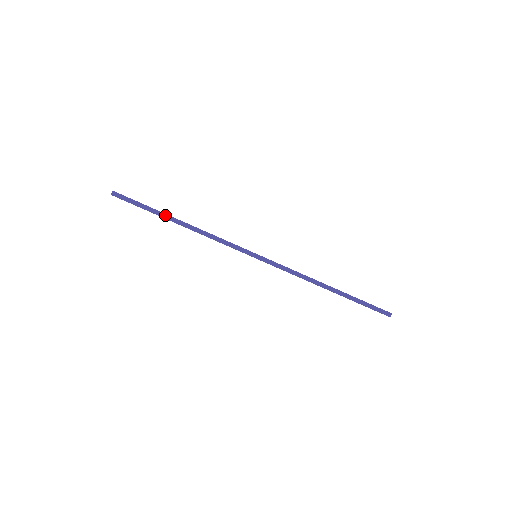
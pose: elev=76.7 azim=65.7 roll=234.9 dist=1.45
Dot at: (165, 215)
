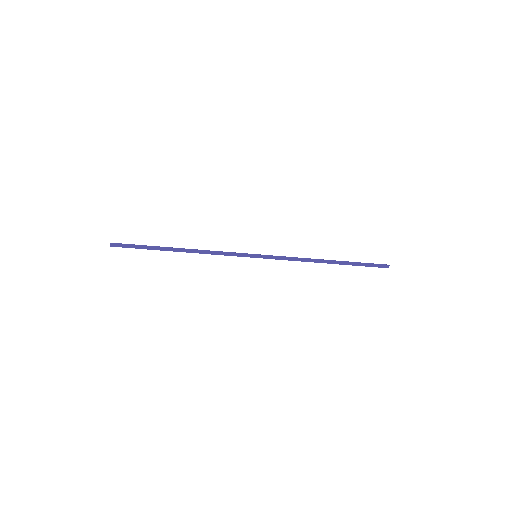
Dot at: (164, 248)
